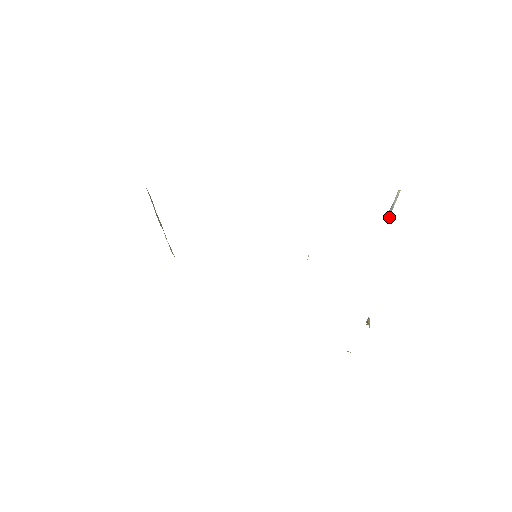
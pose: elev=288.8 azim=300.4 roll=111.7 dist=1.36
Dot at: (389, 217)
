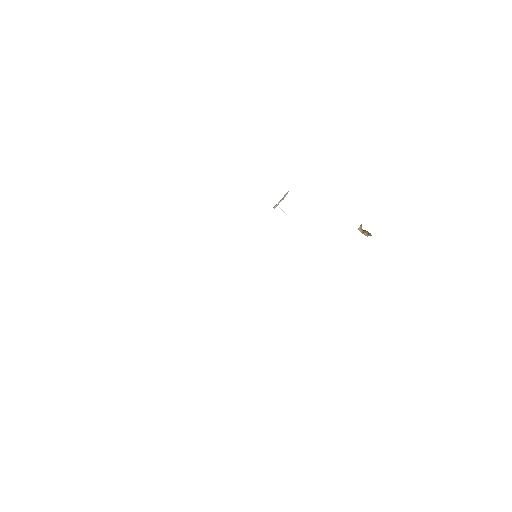
Dot at: (287, 192)
